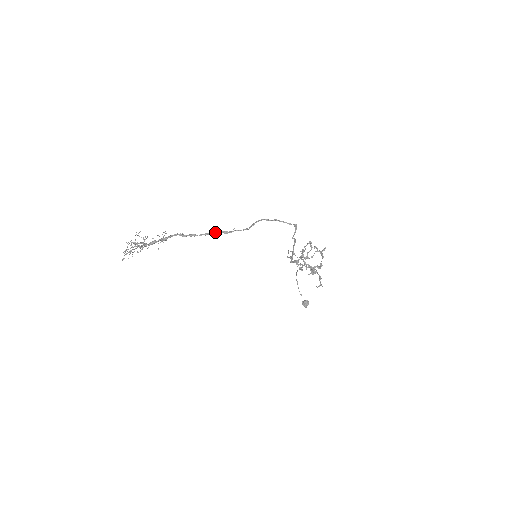
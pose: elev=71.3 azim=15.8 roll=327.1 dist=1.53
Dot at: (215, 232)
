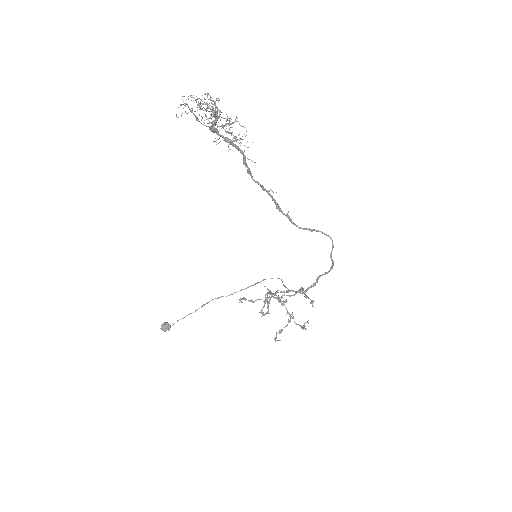
Dot at: (272, 196)
